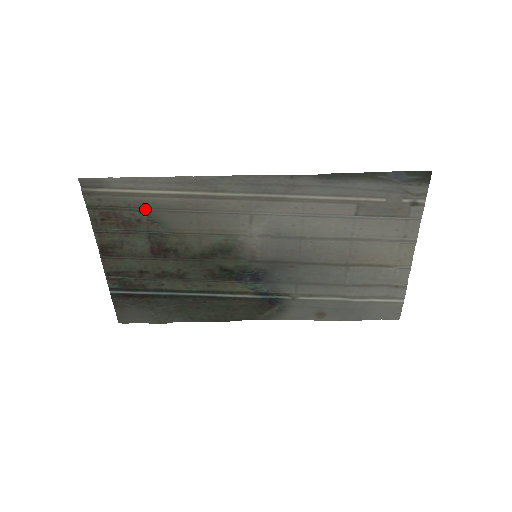
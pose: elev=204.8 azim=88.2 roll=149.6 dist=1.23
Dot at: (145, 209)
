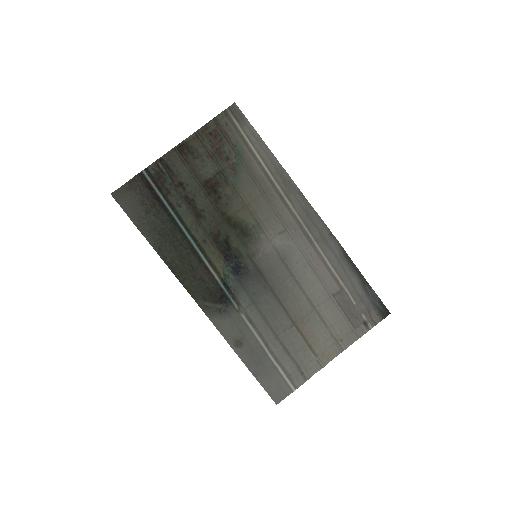
Dot at: (240, 158)
